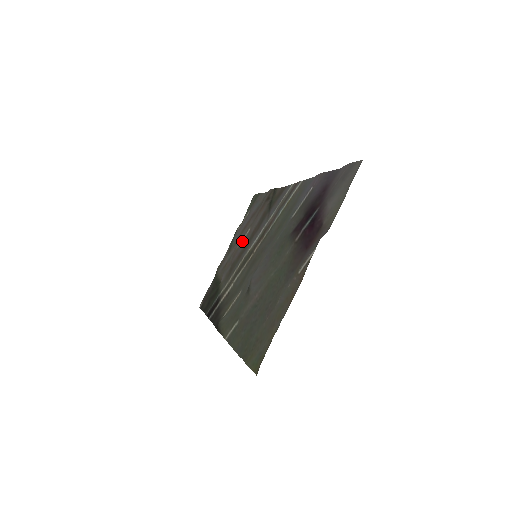
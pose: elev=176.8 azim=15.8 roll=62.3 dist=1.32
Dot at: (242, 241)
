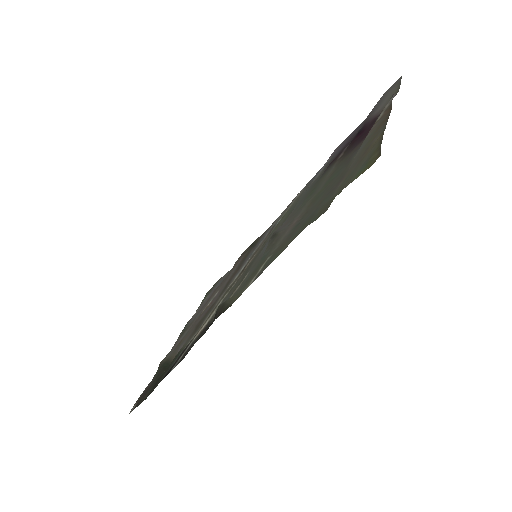
Dot at: (208, 305)
